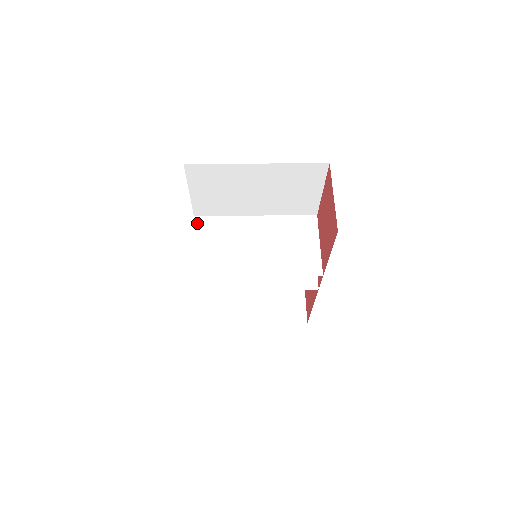
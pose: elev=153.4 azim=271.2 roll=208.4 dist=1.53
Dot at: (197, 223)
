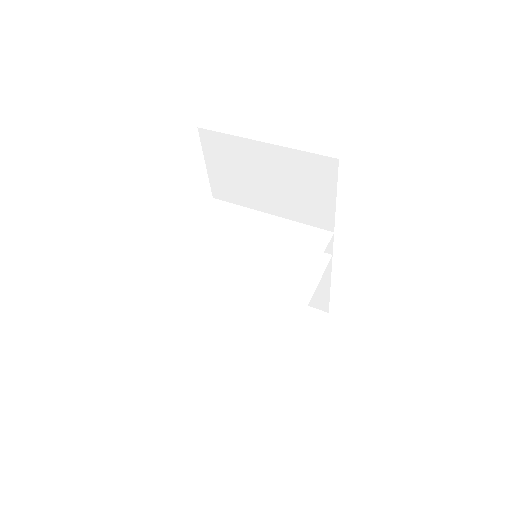
Dot at: (212, 204)
